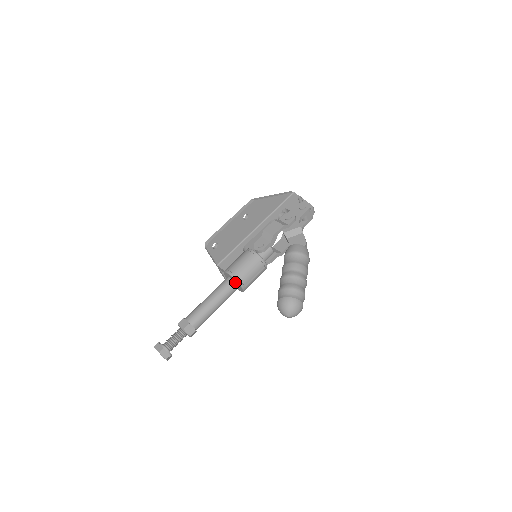
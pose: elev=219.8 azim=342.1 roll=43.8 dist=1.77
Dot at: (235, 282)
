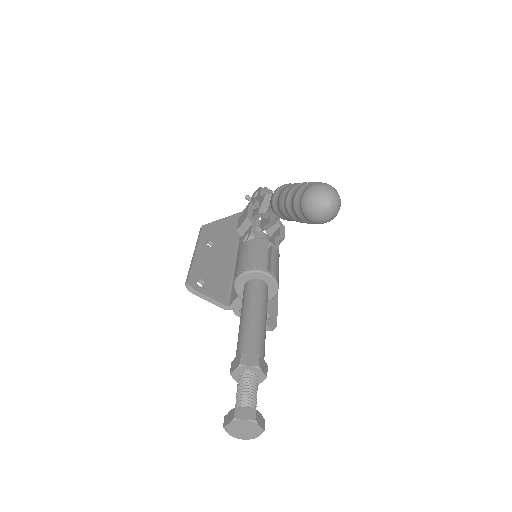
Dot at: (254, 279)
